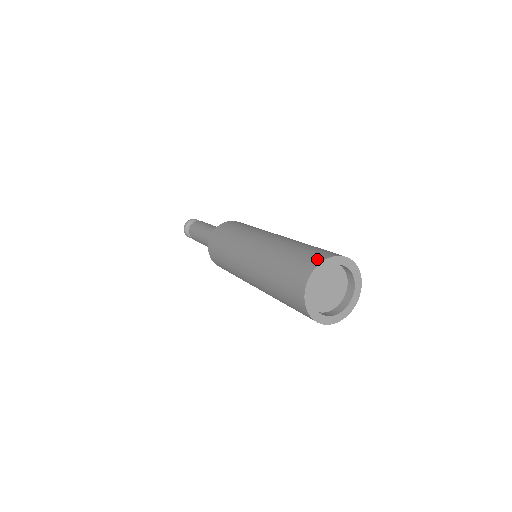
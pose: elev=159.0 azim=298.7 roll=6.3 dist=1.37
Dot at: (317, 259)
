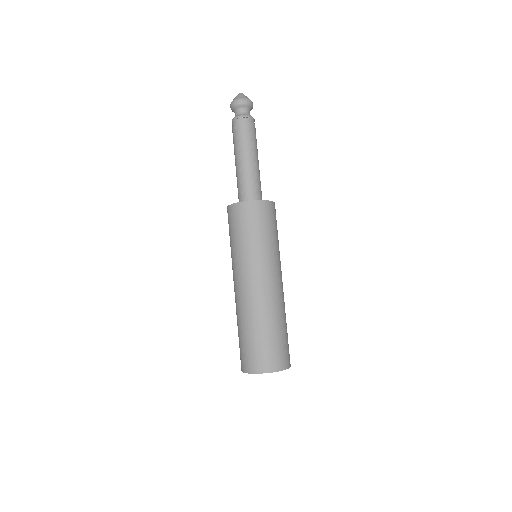
Dot at: (259, 367)
